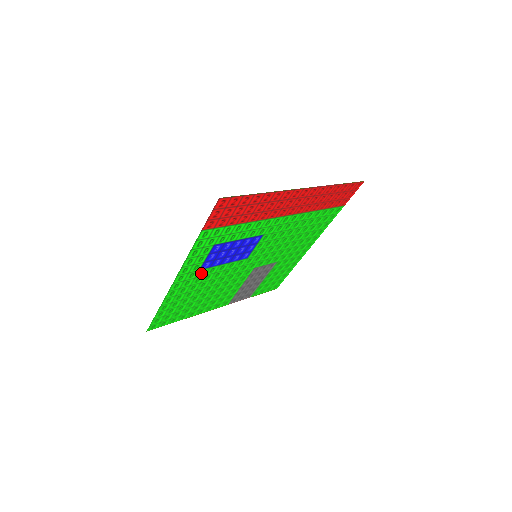
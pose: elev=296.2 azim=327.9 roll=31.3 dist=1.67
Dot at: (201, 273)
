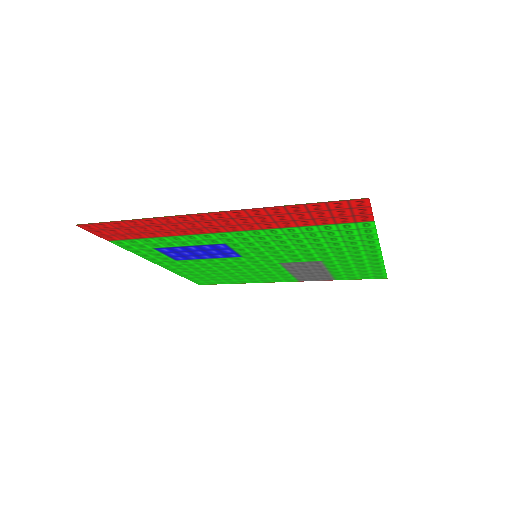
Dot at: (186, 262)
